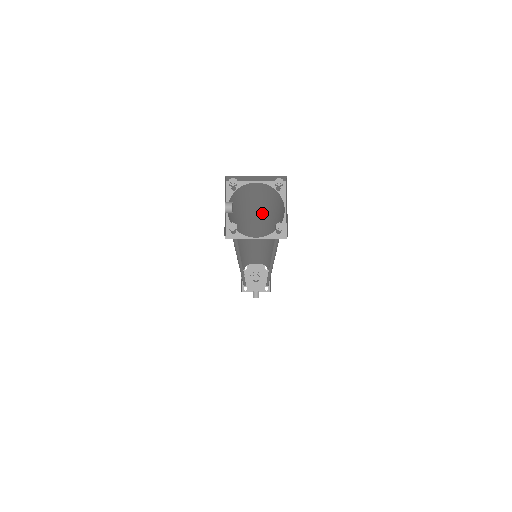
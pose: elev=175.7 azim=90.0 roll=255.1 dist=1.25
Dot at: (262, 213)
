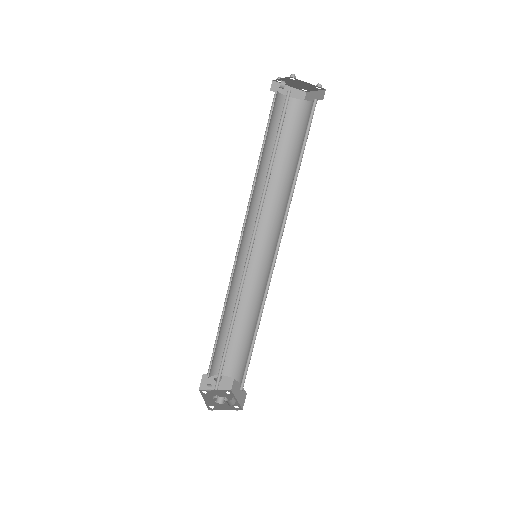
Dot at: (275, 167)
